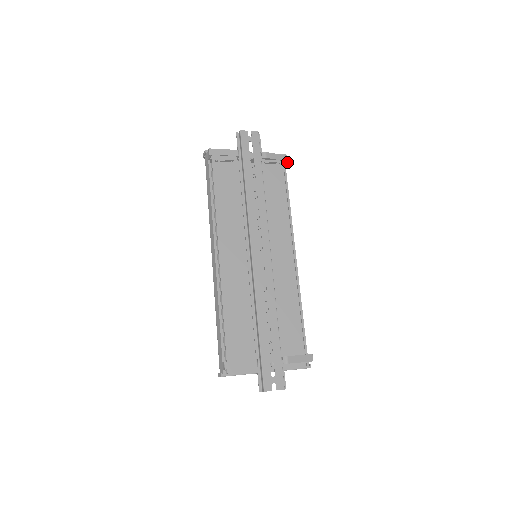
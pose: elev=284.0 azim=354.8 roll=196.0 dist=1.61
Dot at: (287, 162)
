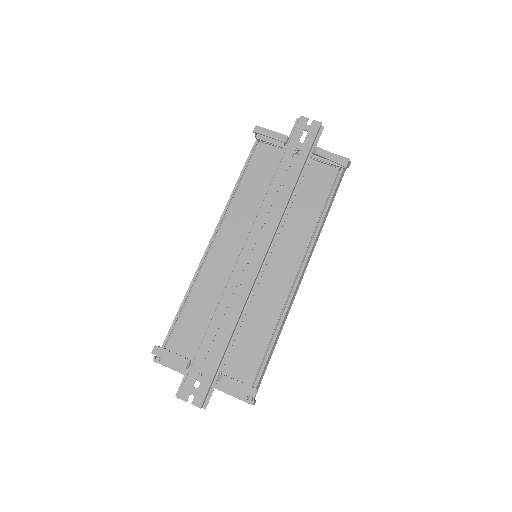
Dot at: (344, 167)
